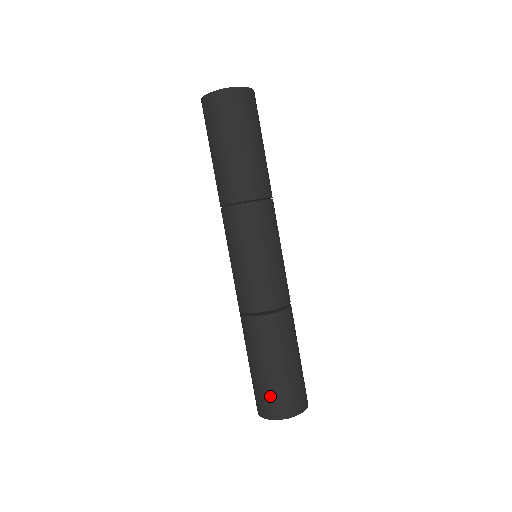
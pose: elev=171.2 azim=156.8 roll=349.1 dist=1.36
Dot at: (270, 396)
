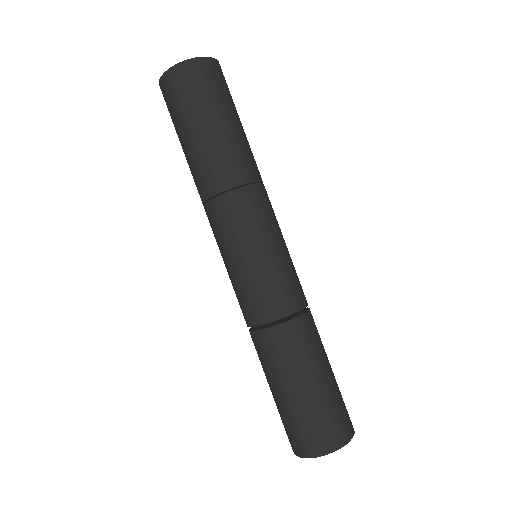
Dot at: (284, 425)
